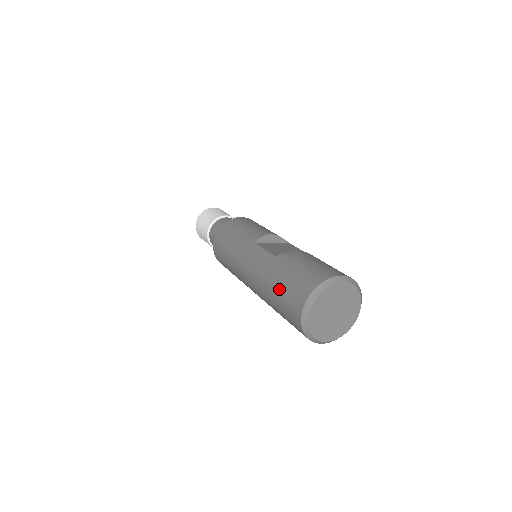
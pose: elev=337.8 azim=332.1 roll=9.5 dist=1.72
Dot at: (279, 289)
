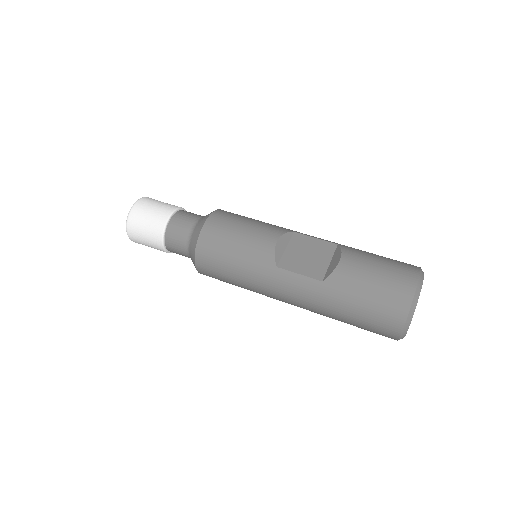
Dot at: (354, 317)
